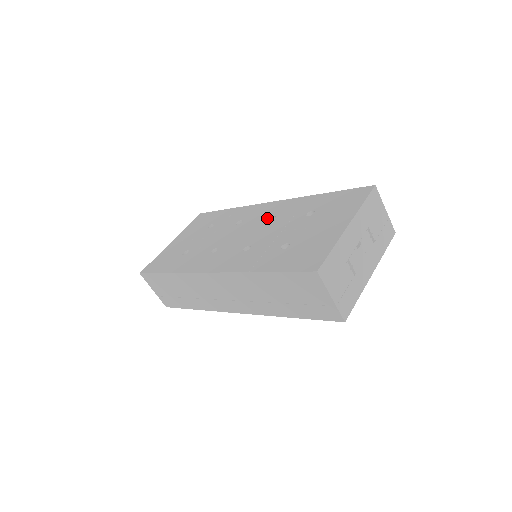
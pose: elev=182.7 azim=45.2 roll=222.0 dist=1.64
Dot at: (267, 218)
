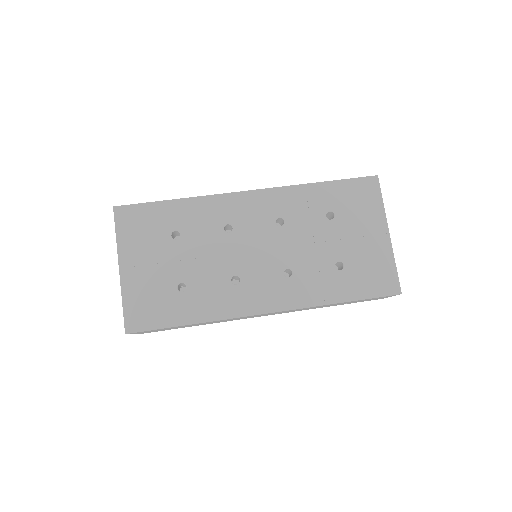
Dot at: (272, 222)
